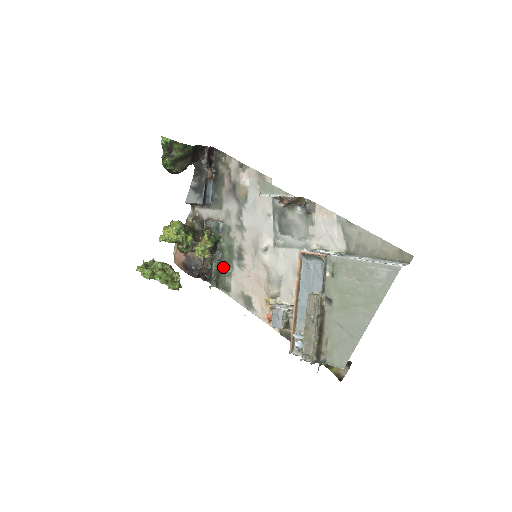
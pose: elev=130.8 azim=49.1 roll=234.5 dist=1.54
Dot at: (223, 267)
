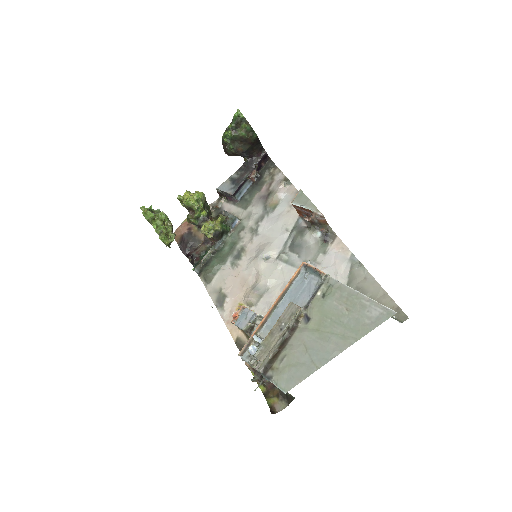
Dot at: (216, 258)
